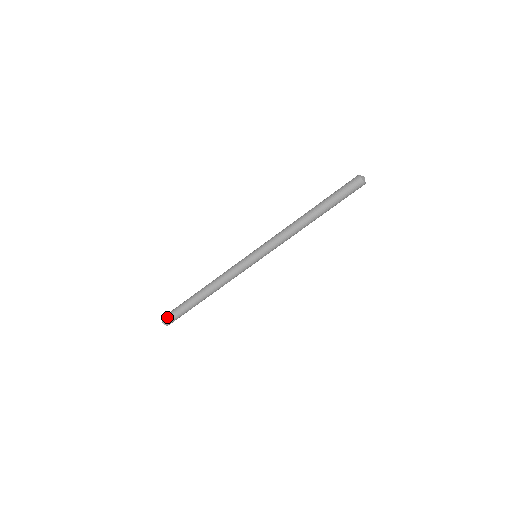
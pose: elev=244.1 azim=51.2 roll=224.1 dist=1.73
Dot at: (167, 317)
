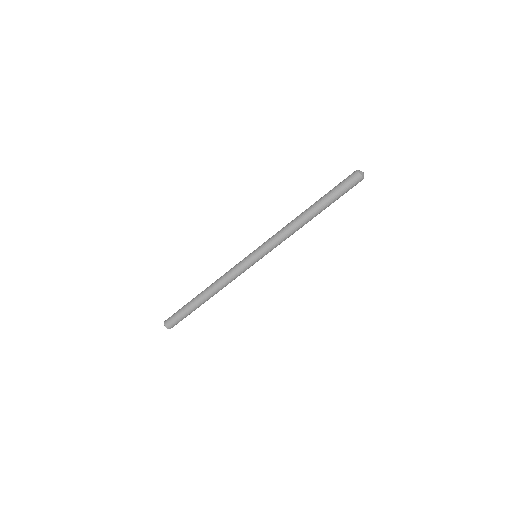
Dot at: (172, 324)
